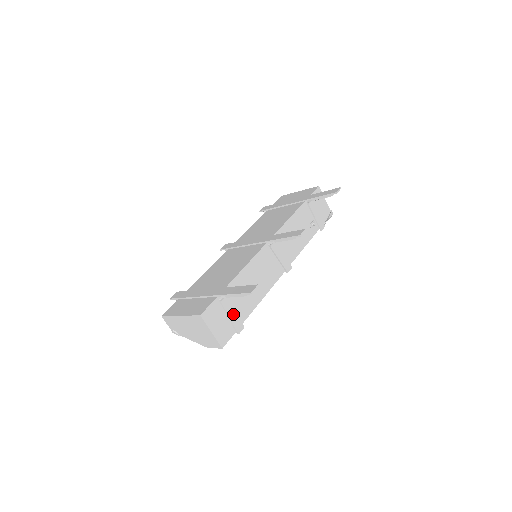
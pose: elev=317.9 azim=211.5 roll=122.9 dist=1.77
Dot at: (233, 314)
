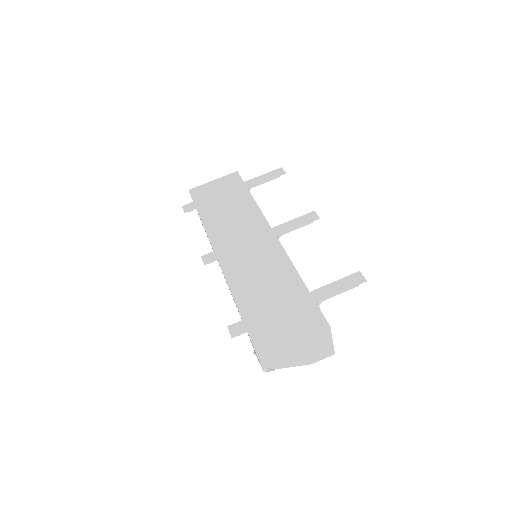
Dot at: occluded
